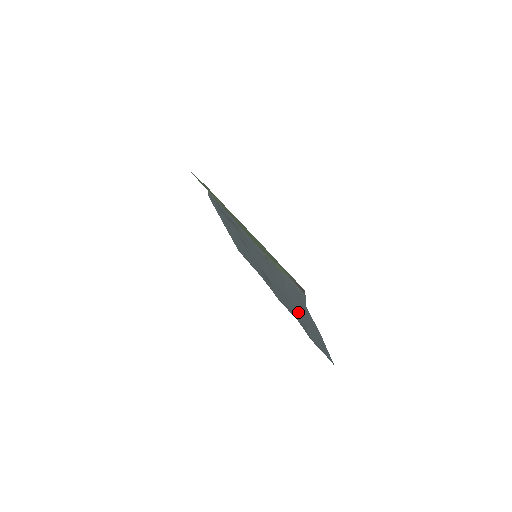
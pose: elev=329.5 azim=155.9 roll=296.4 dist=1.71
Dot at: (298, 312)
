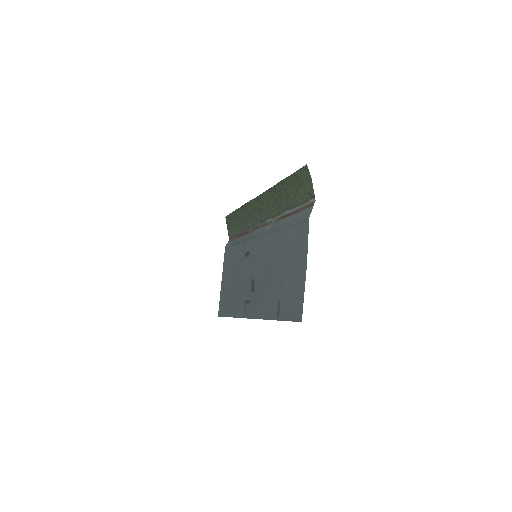
Dot at: (283, 274)
